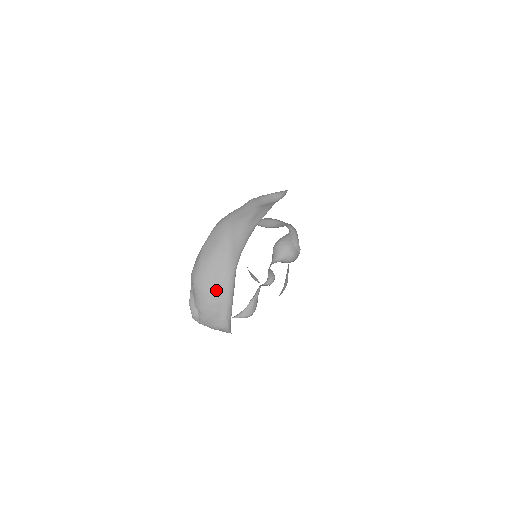
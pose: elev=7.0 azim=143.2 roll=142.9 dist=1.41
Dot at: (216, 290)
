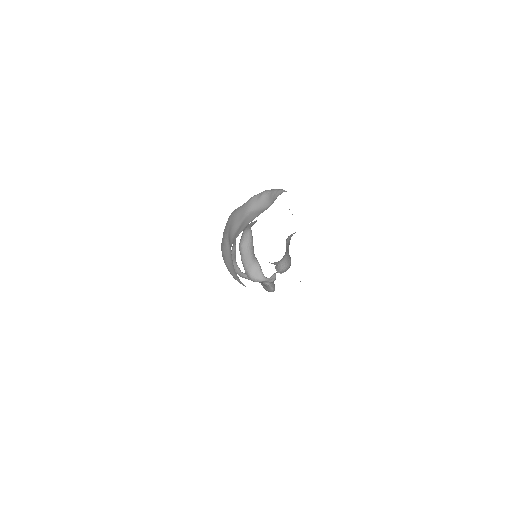
Dot at: (233, 273)
